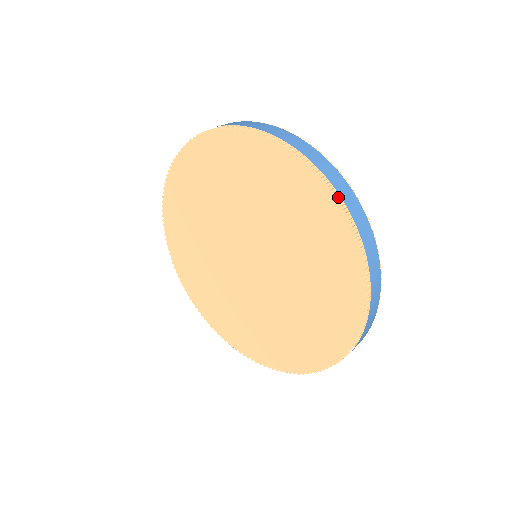
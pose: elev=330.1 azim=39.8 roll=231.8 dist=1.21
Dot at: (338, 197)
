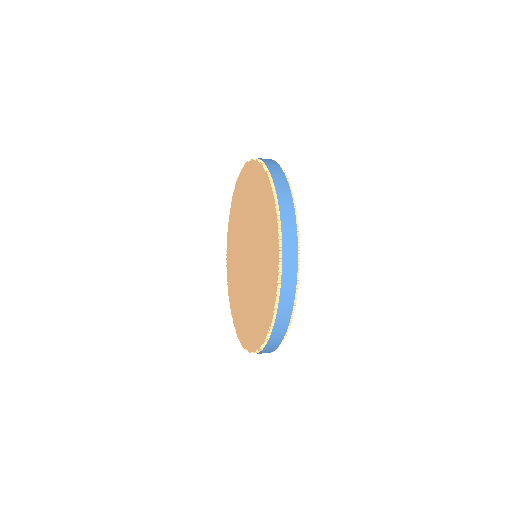
Dot at: occluded
